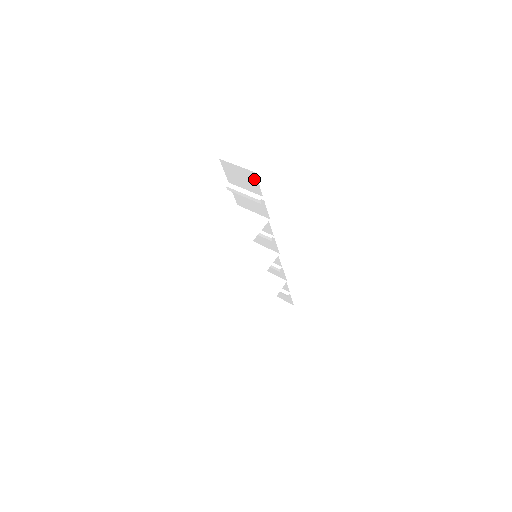
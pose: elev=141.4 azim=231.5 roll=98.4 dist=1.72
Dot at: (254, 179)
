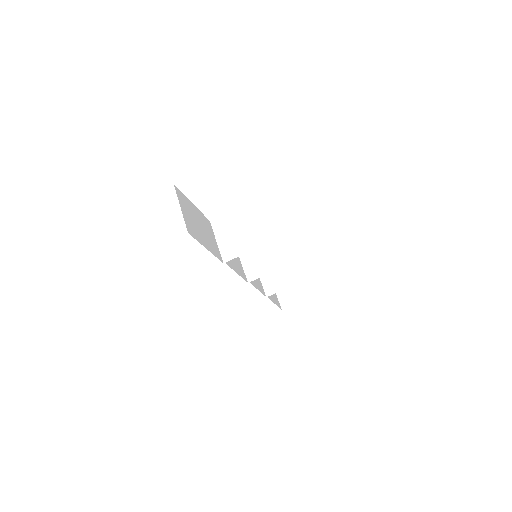
Dot at: occluded
